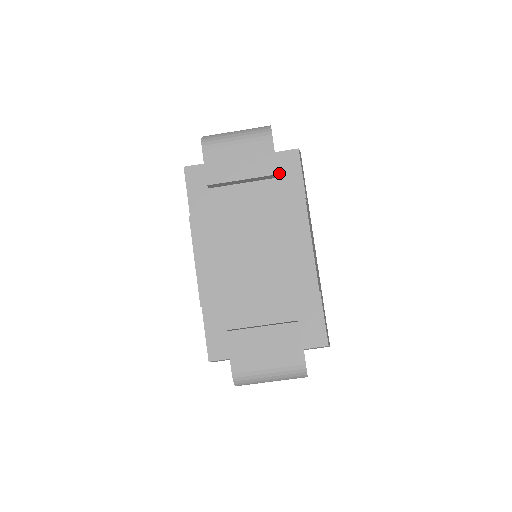
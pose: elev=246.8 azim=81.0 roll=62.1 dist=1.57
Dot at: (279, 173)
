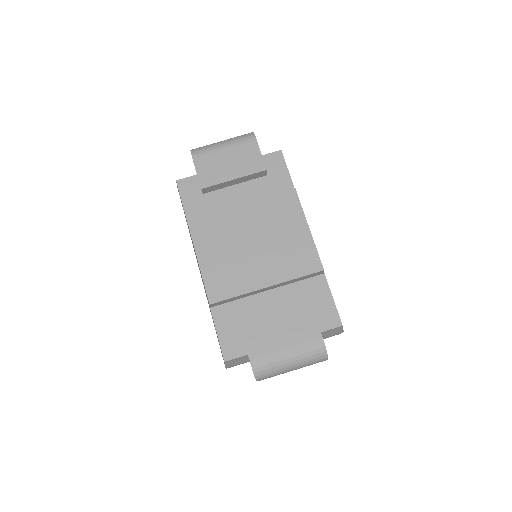
Dot at: (267, 173)
